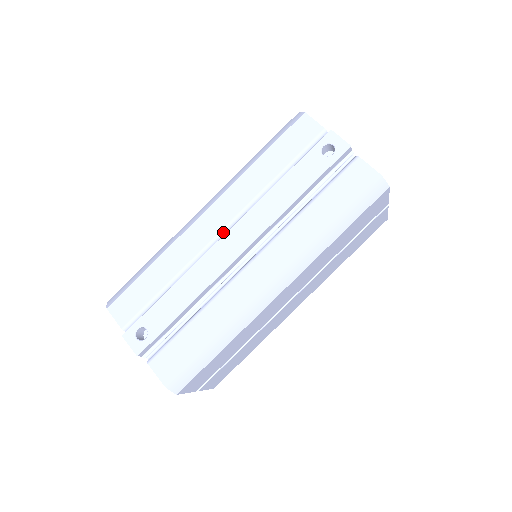
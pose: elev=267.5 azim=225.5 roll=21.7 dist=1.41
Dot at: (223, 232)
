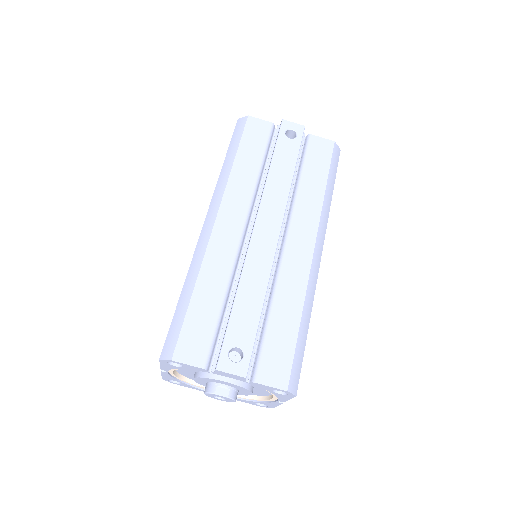
Dot at: (244, 230)
